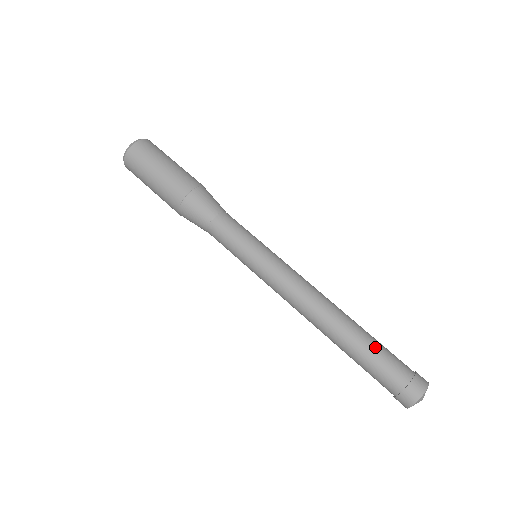
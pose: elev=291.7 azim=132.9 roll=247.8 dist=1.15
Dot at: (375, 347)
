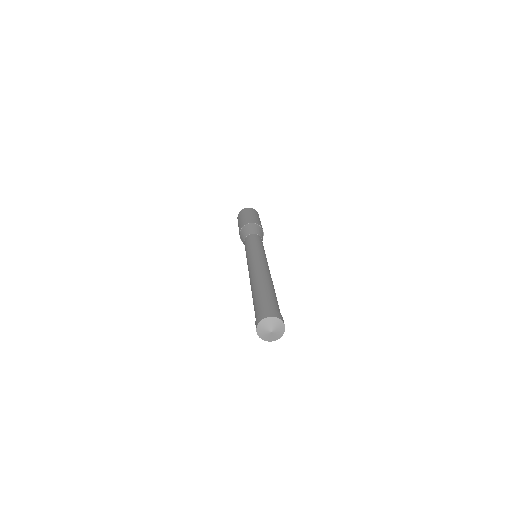
Dot at: (259, 295)
